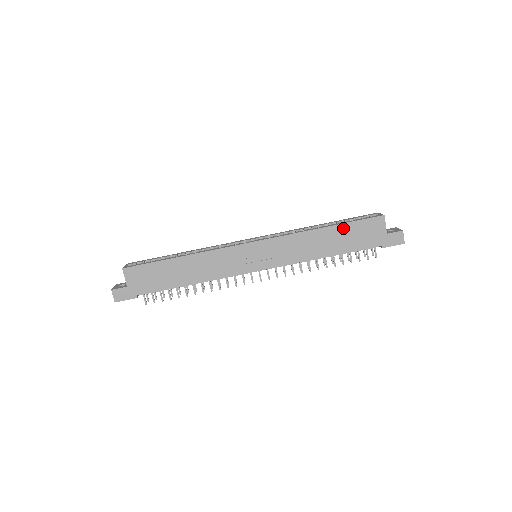
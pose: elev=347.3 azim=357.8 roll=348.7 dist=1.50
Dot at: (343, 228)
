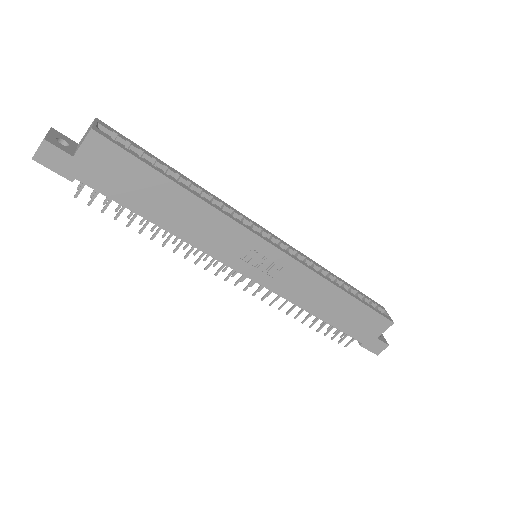
Dot at: (357, 305)
